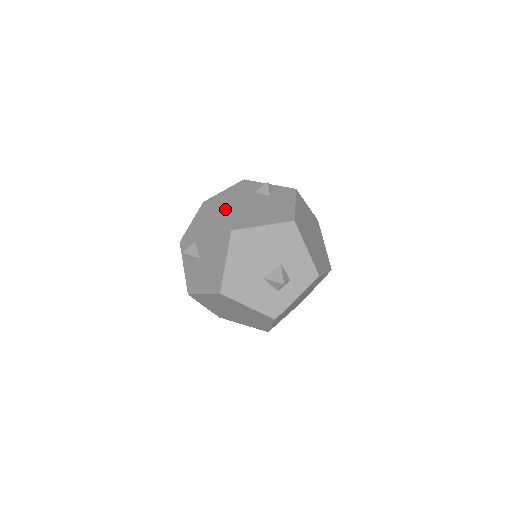
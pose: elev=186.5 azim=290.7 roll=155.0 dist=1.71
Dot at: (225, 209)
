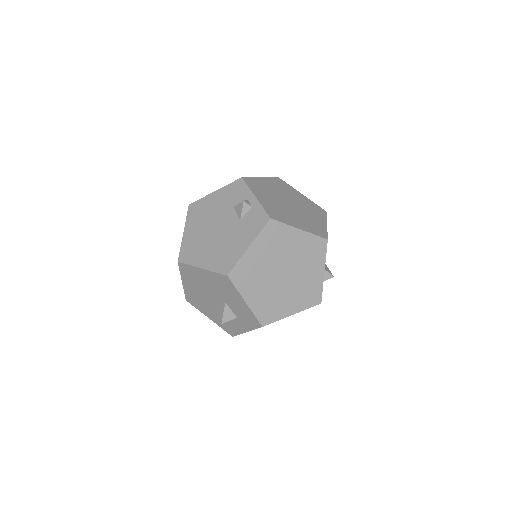
Dot at: (194, 225)
